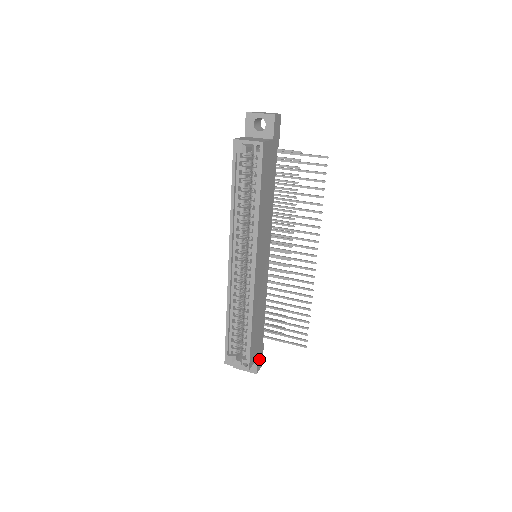
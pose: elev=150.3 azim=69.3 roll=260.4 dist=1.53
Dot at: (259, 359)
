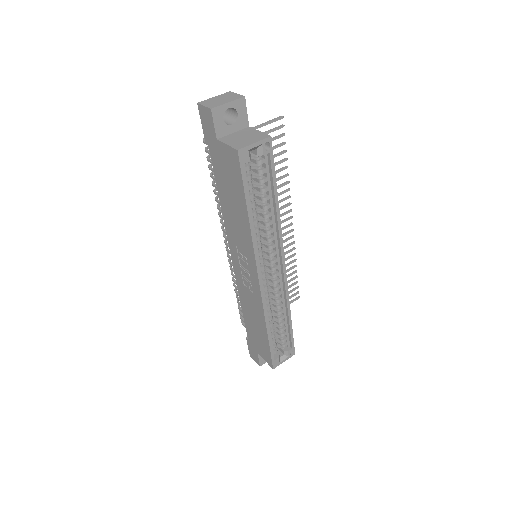
Dot at: occluded
